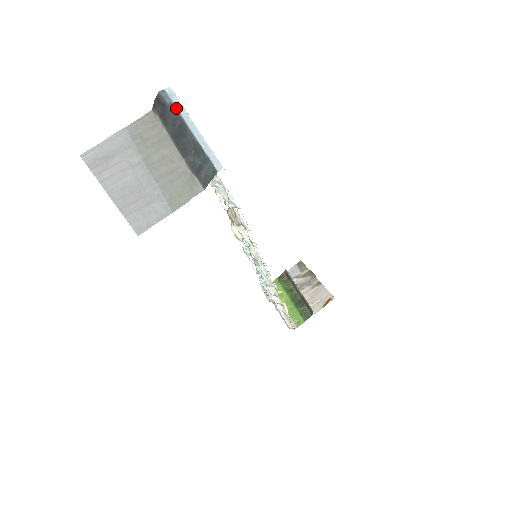
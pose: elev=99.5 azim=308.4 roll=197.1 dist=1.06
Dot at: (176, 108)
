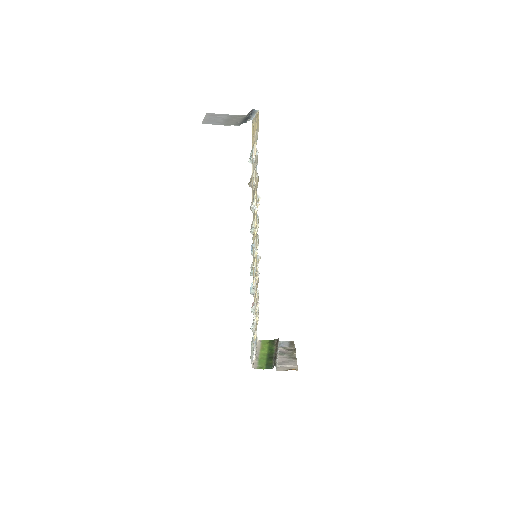
Dot at: (254, 112)
